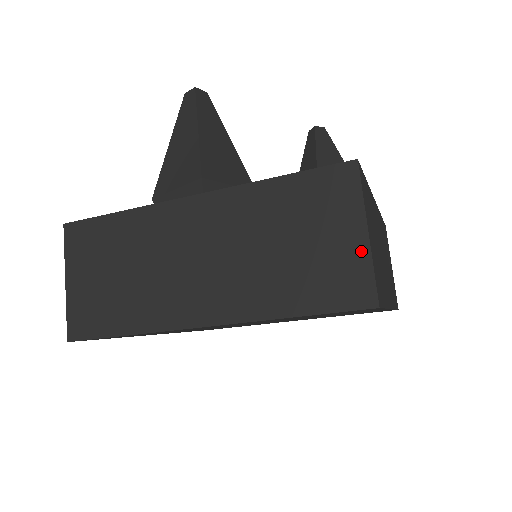
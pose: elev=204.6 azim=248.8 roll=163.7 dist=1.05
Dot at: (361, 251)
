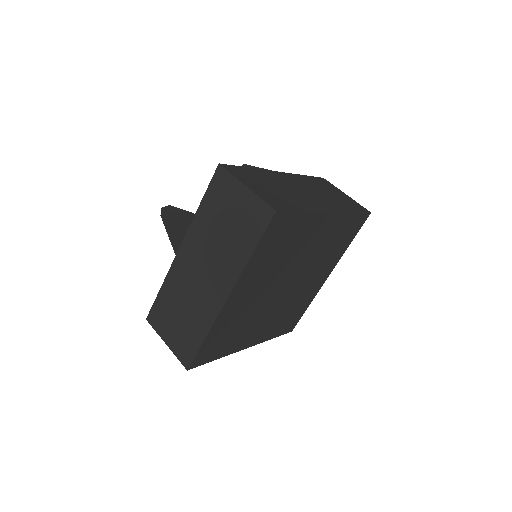
Dot at: (251, 197)
